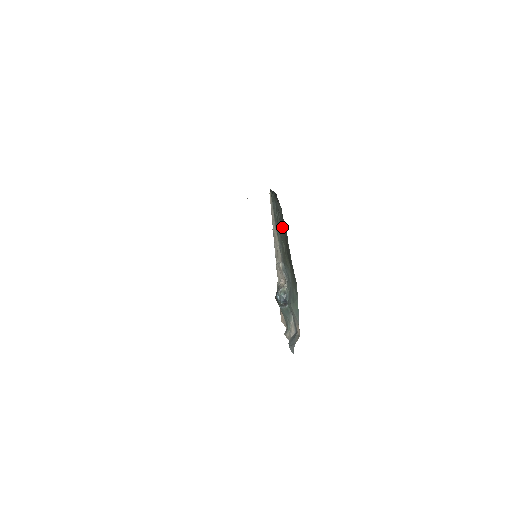
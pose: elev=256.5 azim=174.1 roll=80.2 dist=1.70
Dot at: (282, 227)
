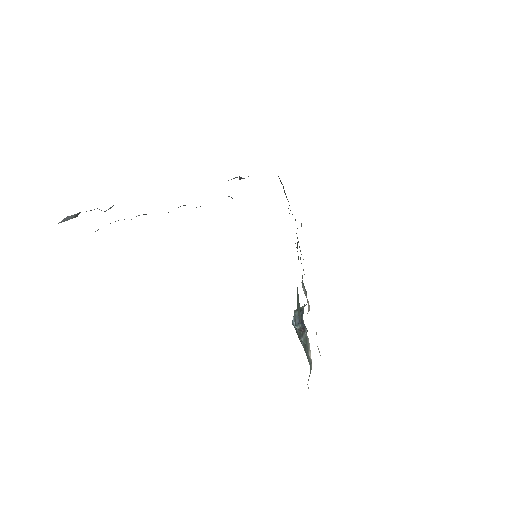
Dot at: occluded
